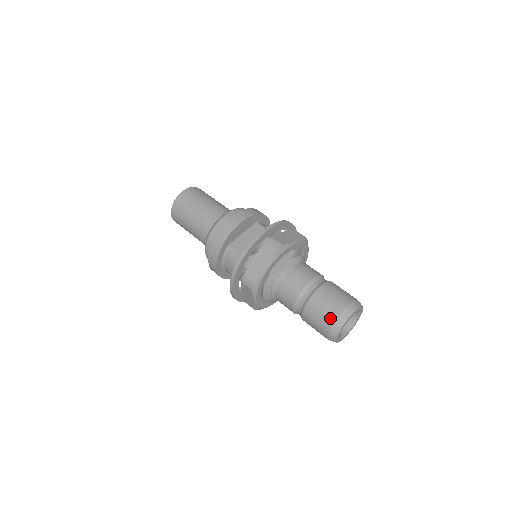
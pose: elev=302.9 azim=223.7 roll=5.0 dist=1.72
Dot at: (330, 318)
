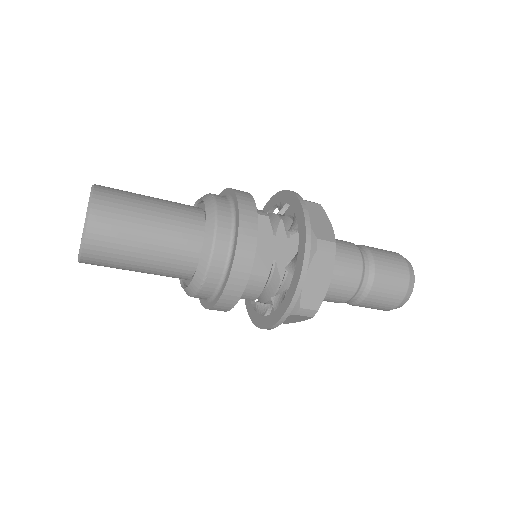
Dot at: (399, 295)
